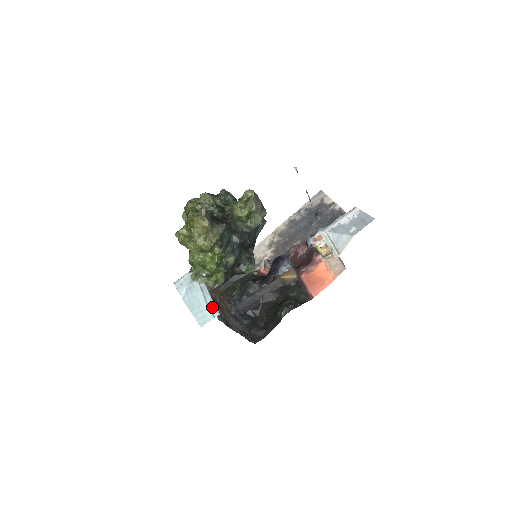
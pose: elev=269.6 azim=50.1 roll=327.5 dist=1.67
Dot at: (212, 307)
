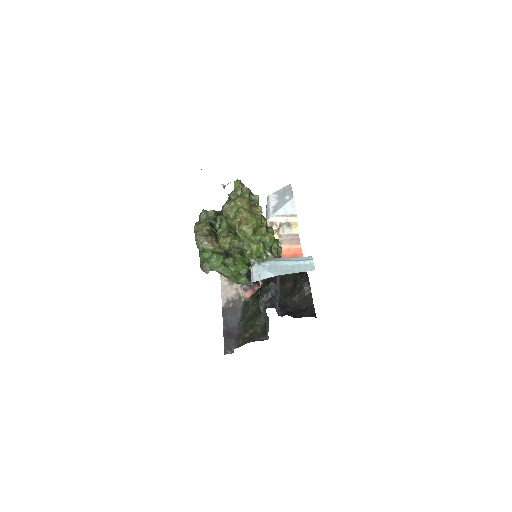
Dot at: (301, 259)
